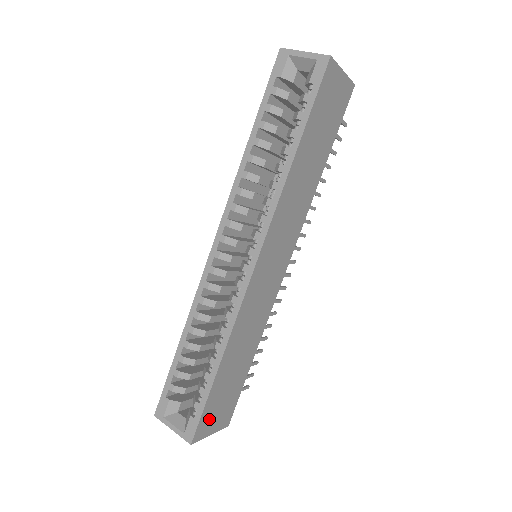
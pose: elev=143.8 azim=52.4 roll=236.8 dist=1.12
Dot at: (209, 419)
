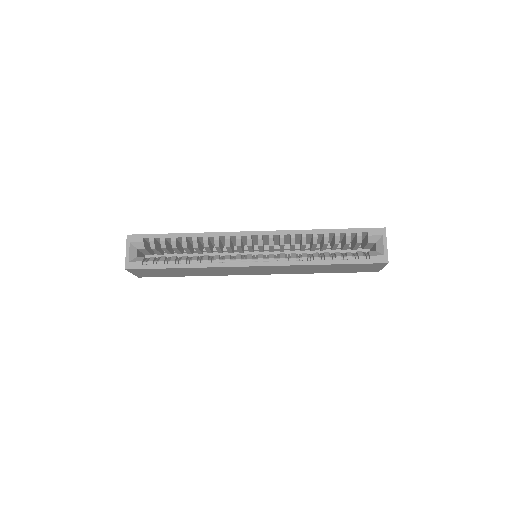
Dot at: (144, 271)
